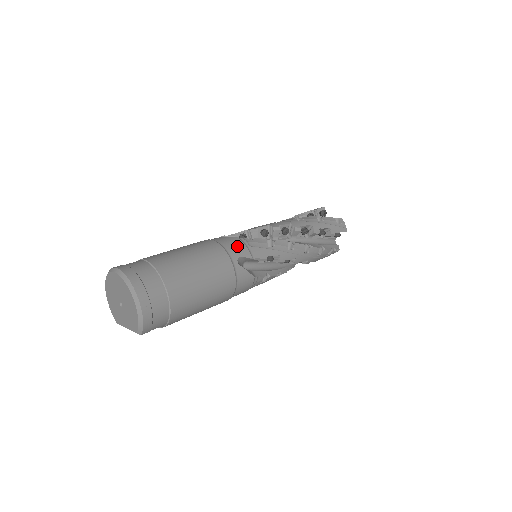
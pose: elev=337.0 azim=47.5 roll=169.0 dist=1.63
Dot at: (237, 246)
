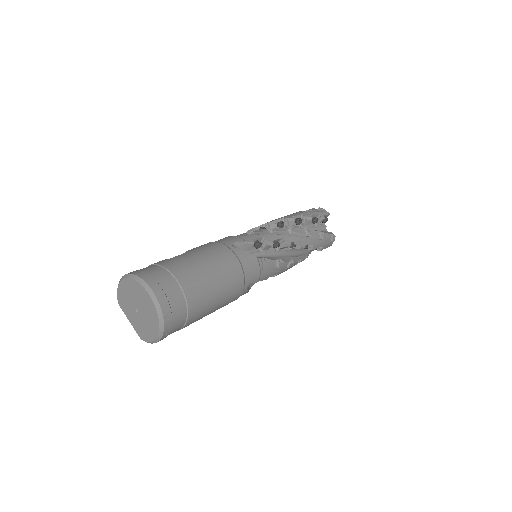
Dot at: (254, 271)
